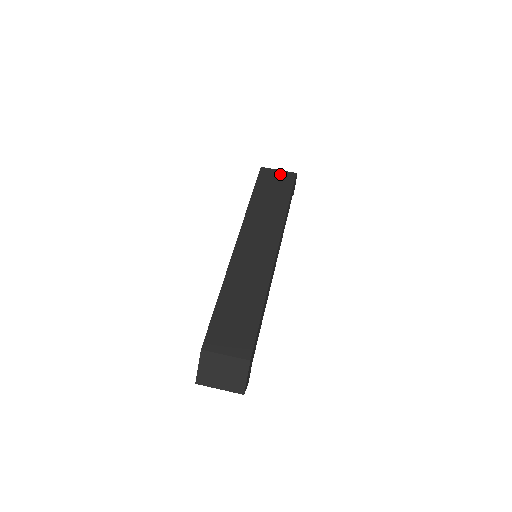
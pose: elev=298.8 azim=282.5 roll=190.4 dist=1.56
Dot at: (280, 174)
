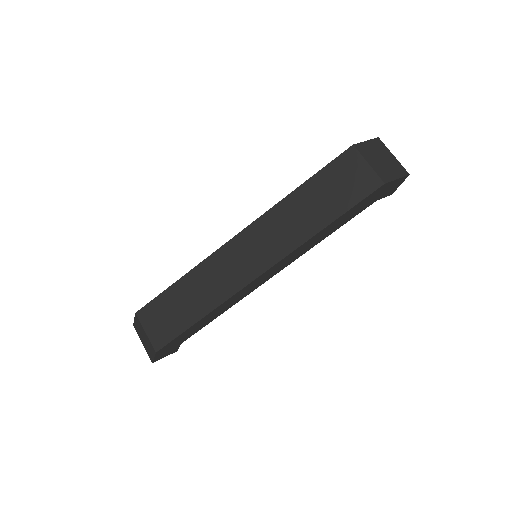
Dot at: (363, 172)
